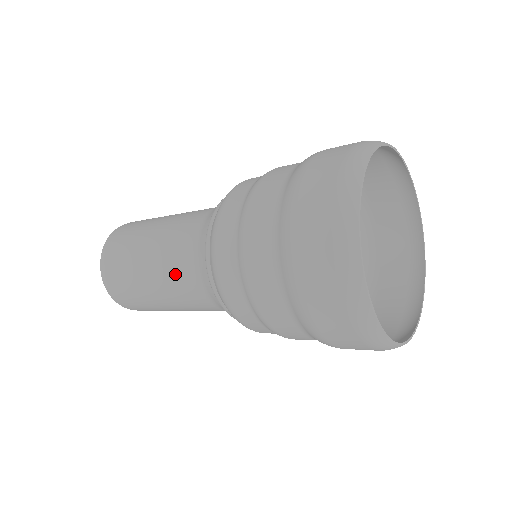
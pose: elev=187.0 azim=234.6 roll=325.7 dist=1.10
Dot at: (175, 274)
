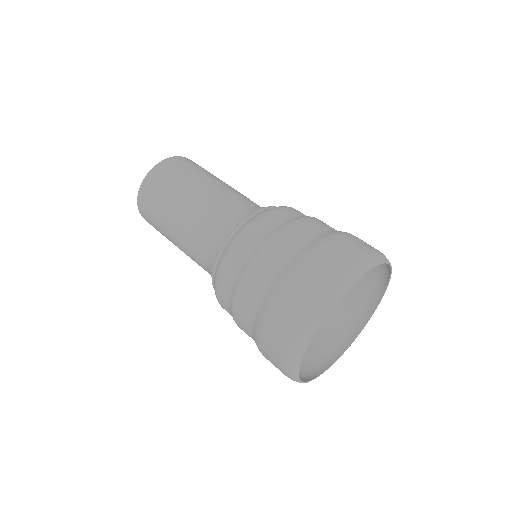
Dot at: (193, 238)
